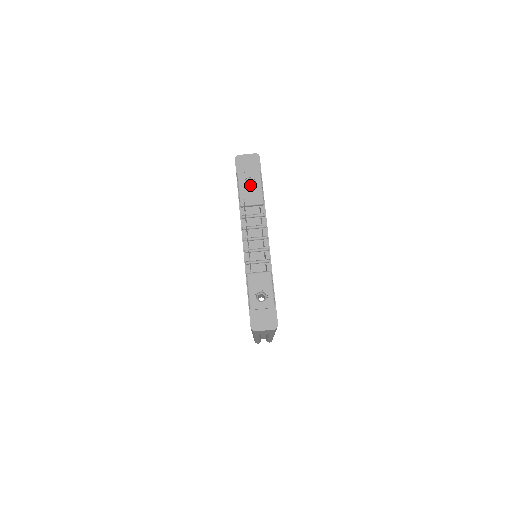
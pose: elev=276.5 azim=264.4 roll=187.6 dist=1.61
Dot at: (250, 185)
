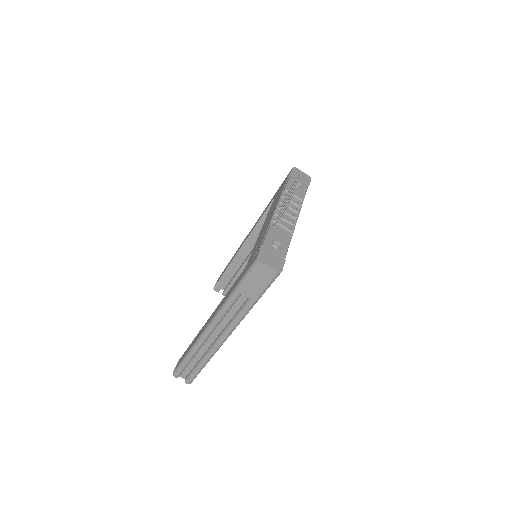
Dot at: occluded
